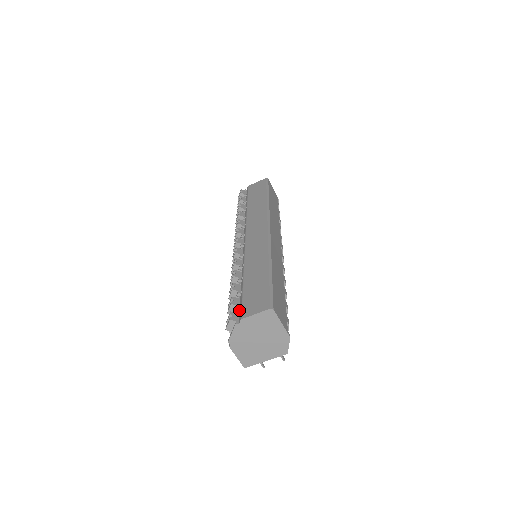
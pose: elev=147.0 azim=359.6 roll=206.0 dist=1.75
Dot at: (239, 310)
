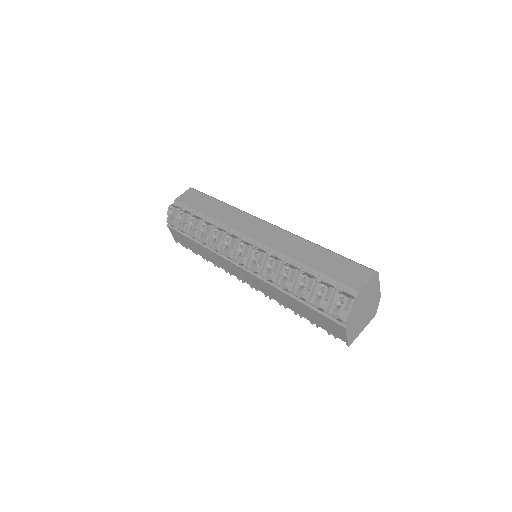
Dot at: (335, 291)
